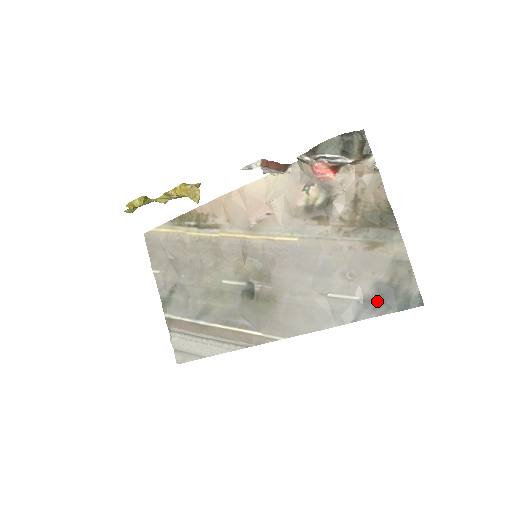
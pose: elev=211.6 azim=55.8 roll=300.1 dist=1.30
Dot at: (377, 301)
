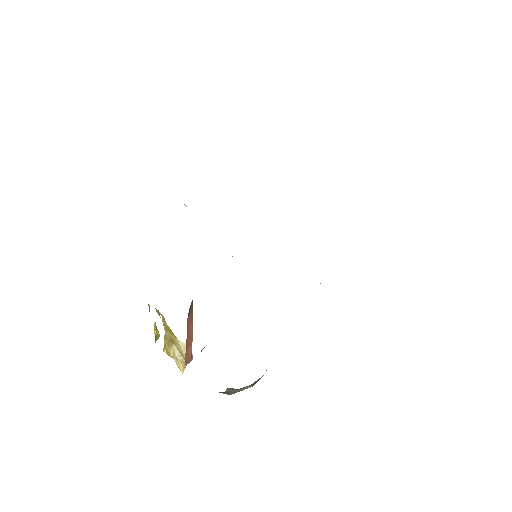
Dot at: occluded
